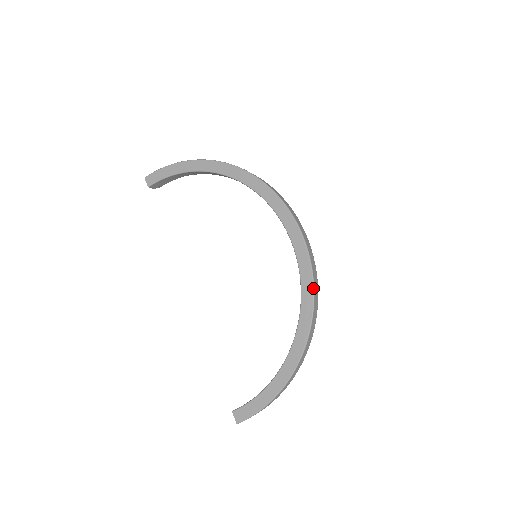
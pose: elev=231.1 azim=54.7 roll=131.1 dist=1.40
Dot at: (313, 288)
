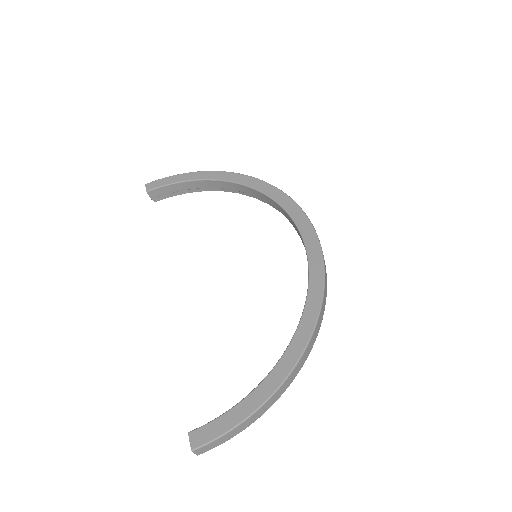
Dot at: (324, 281)
